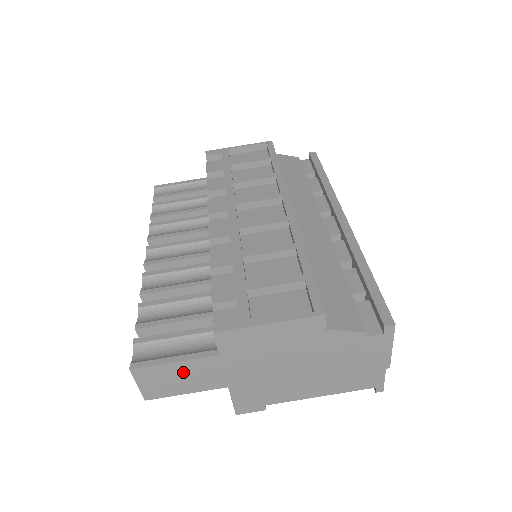
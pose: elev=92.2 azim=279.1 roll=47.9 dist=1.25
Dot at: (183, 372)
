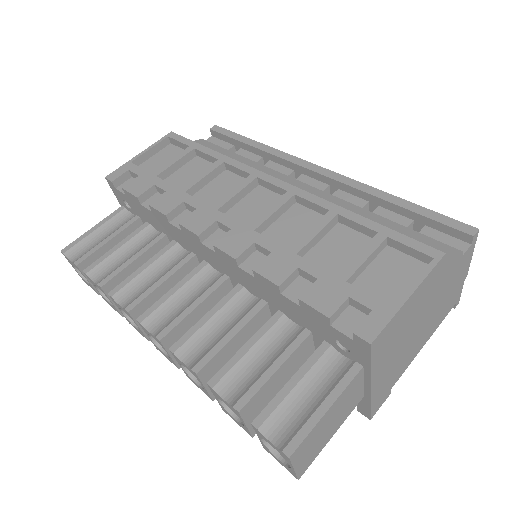
Dot at: (333, 415)
